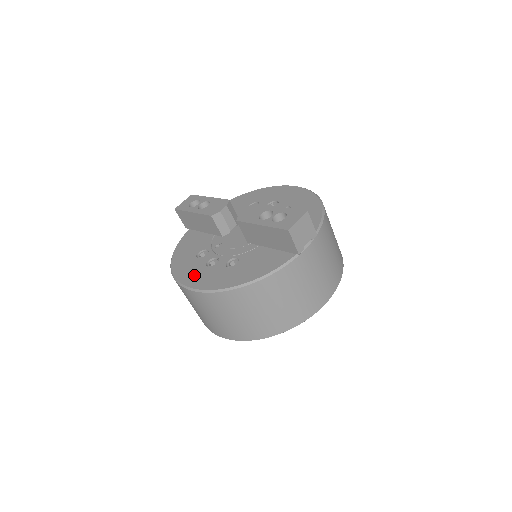
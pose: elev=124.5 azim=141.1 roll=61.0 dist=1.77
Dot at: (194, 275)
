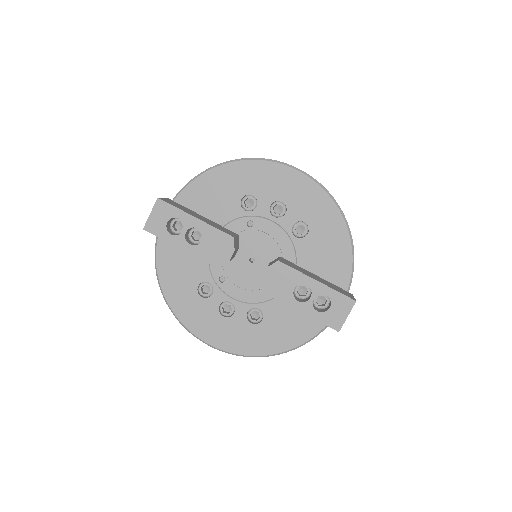
Dot at: (210, 327)
